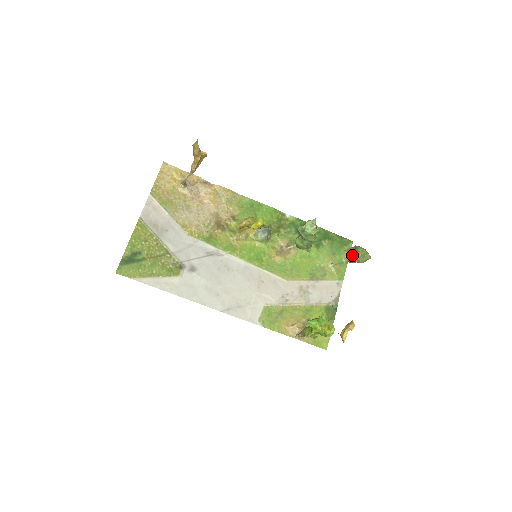
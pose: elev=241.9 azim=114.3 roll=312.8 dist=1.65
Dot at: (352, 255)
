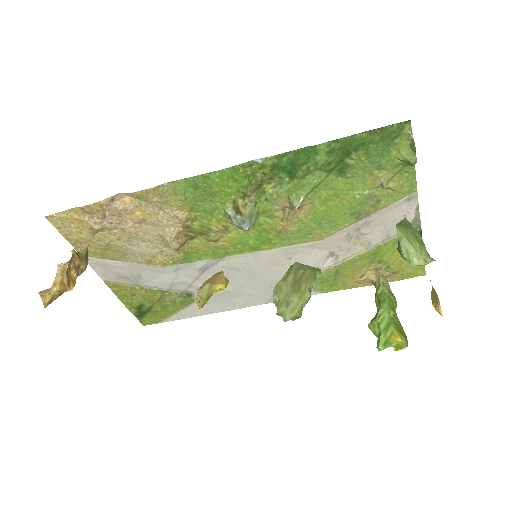
Dot at: occluded
